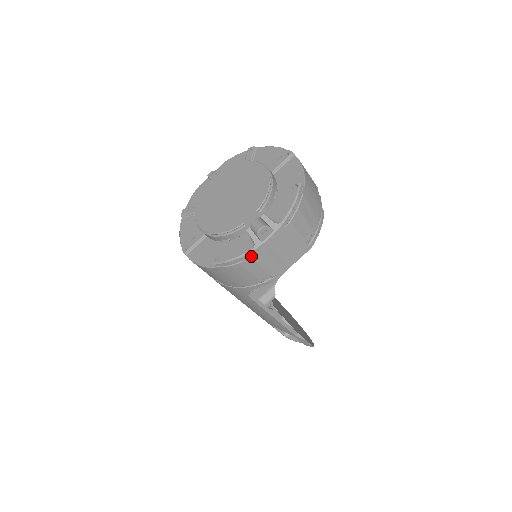
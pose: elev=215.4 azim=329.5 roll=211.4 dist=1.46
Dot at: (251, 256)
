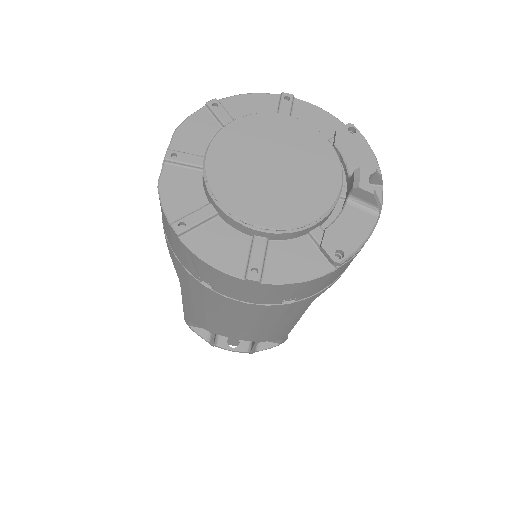
Dot at: occluded
